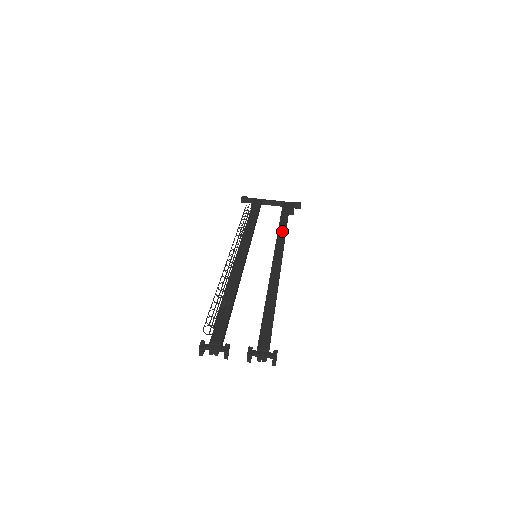
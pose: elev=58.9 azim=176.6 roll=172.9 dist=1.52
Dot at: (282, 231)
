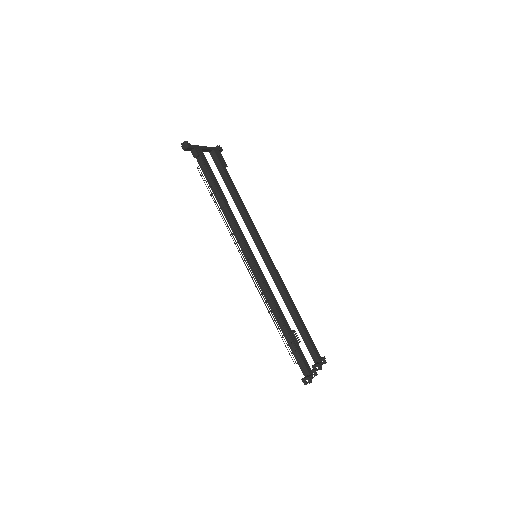
Dot at: (246, 210)
